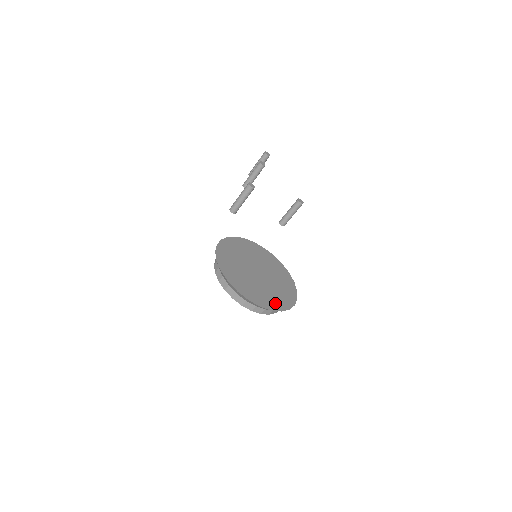
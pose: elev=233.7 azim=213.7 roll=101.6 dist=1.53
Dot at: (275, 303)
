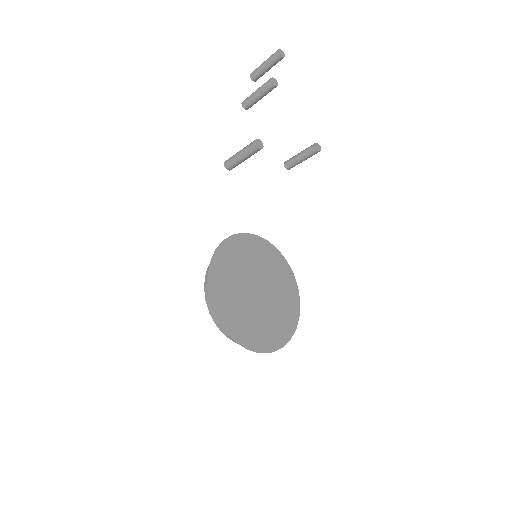
Dot at: (275, 337)
